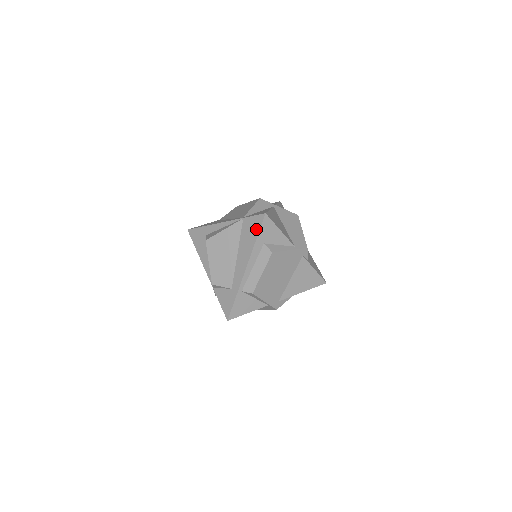
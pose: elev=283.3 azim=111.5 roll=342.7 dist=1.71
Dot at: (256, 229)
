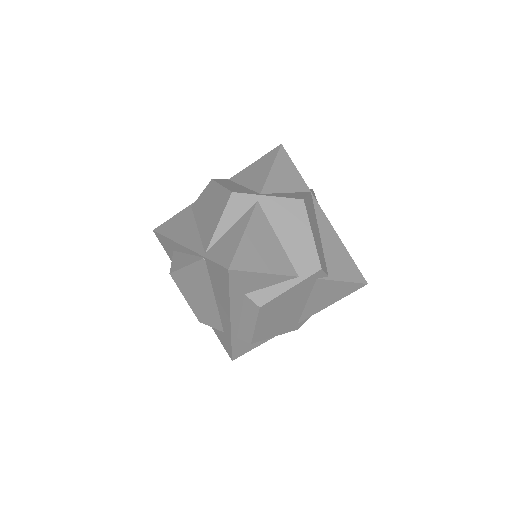
Dot at: (224, 283)
